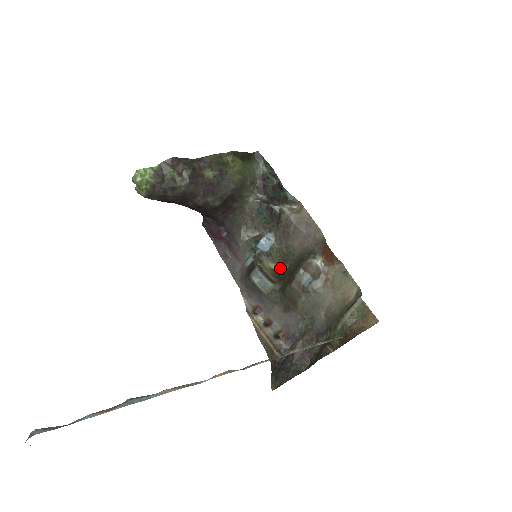
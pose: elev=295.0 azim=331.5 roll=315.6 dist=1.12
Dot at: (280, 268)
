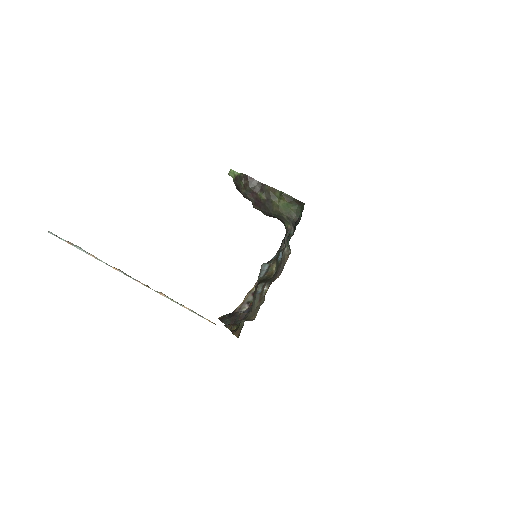
Dot at: occluded
